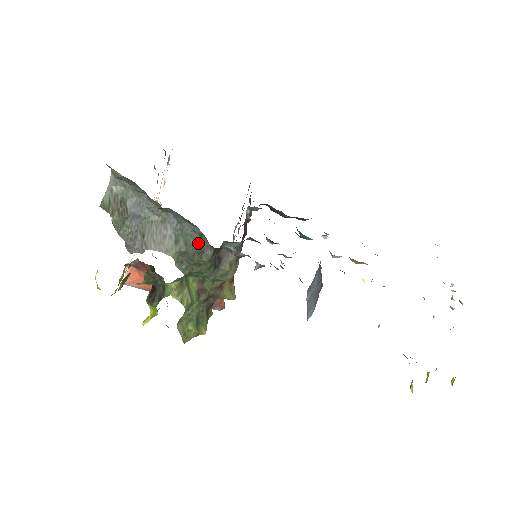
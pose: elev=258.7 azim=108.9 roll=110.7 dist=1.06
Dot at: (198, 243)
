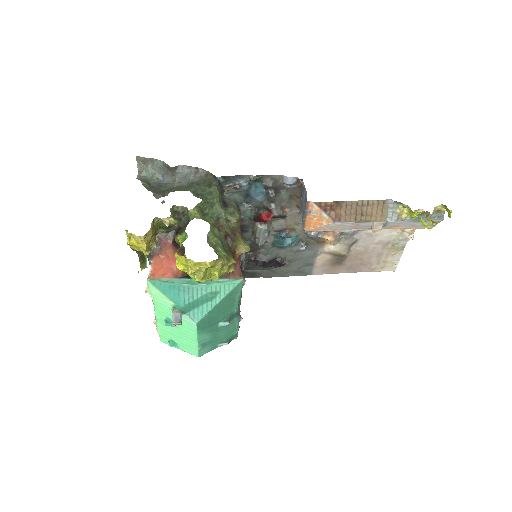
Dot at: (206, 180)
